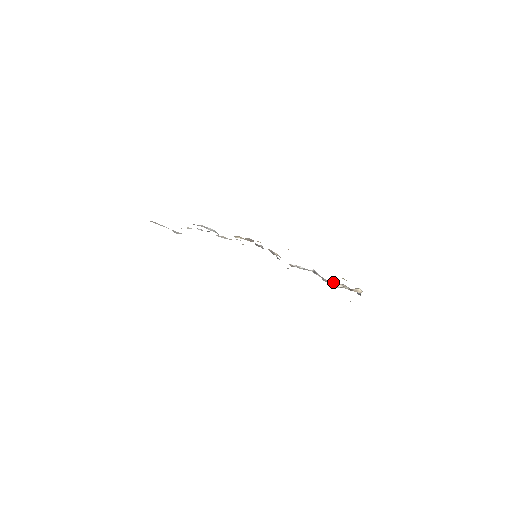
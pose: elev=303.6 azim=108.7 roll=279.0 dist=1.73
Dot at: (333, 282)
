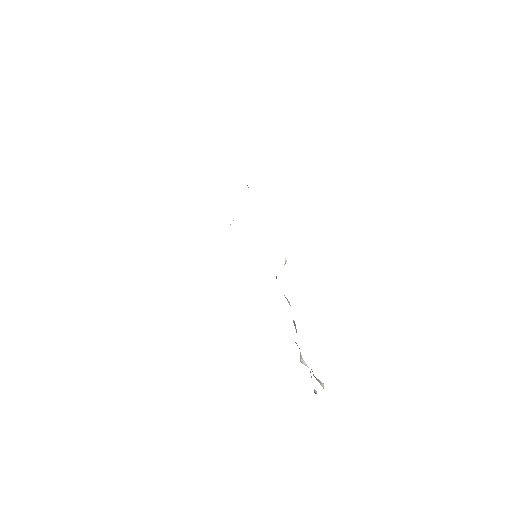
Dot at: occluded
